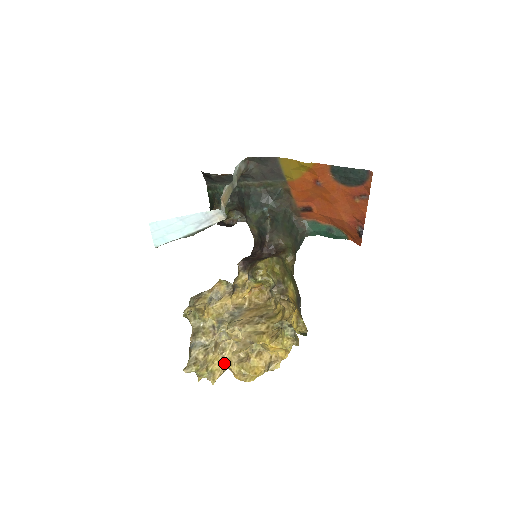
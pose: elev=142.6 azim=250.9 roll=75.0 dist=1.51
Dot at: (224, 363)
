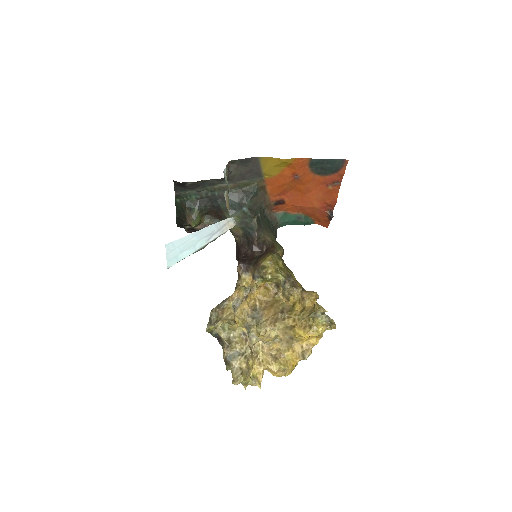
Dot at: (262, 365)
